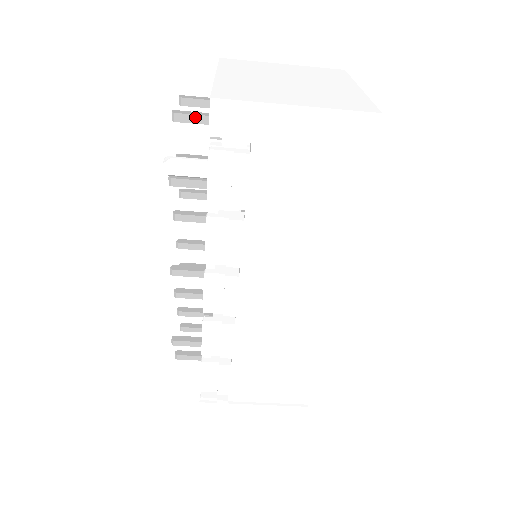
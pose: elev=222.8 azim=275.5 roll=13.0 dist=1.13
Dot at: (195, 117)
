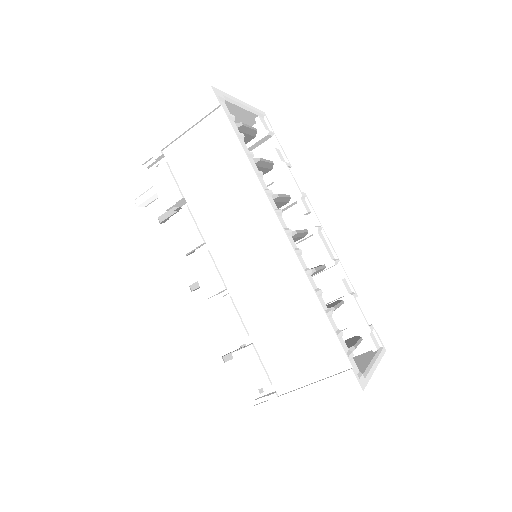
Dot at: occluded
